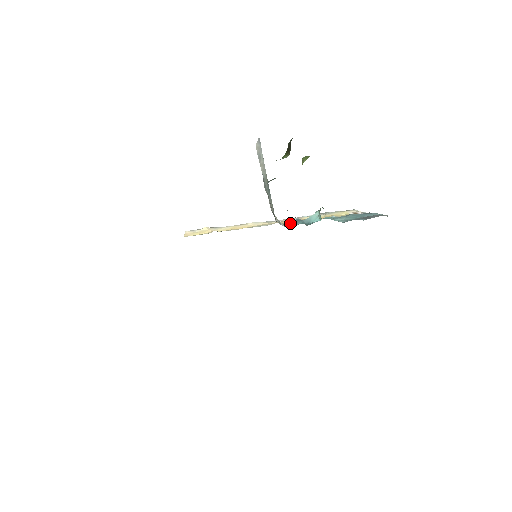
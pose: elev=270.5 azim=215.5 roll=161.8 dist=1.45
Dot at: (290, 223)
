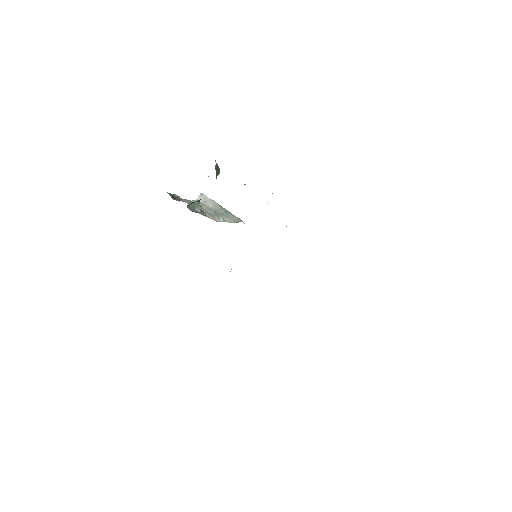
Dot at: occluded
